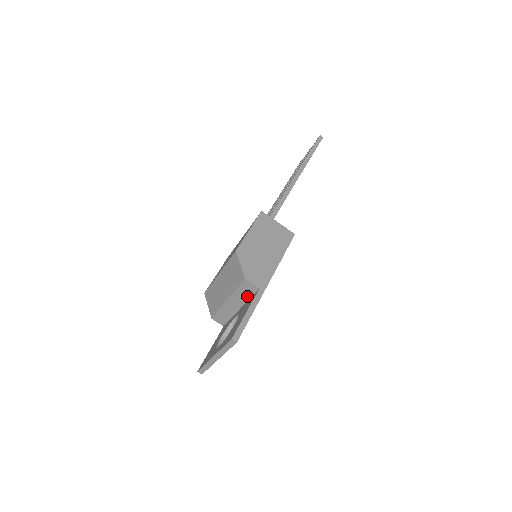
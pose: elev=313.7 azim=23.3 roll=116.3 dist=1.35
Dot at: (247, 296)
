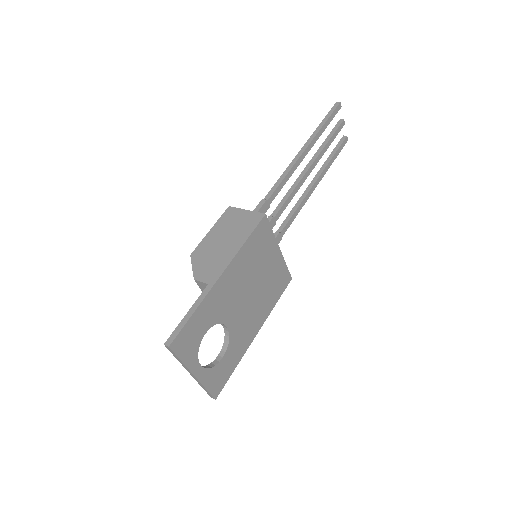
Dot at: occluded
